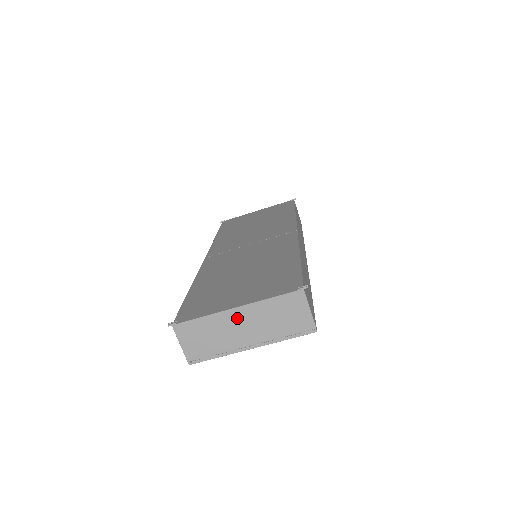
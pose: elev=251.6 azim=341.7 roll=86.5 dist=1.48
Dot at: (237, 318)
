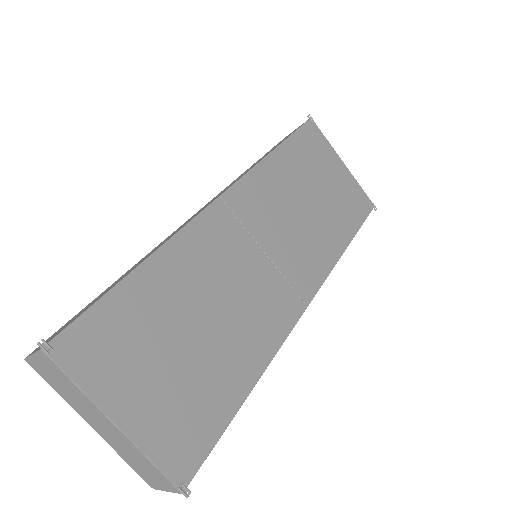
Dot at: (106, 422)
